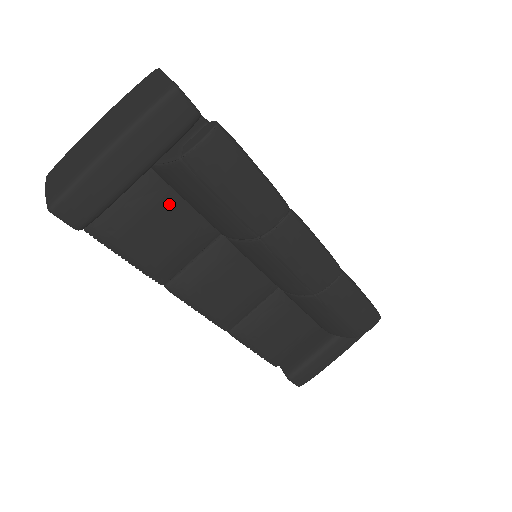
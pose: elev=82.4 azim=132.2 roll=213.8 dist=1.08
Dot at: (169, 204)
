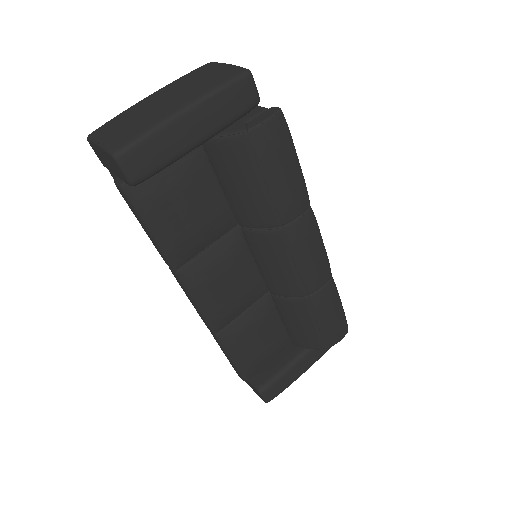
Dot at: (206, 183)
